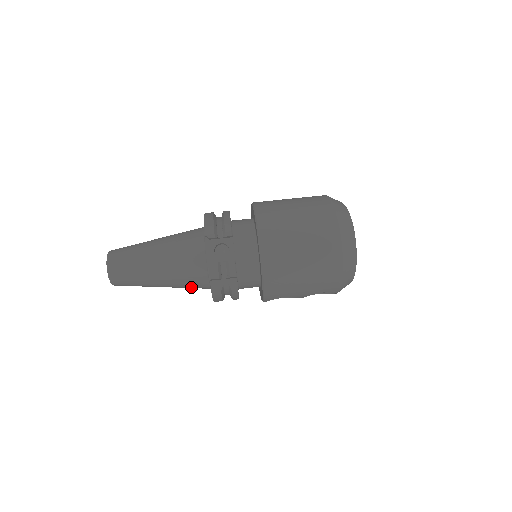
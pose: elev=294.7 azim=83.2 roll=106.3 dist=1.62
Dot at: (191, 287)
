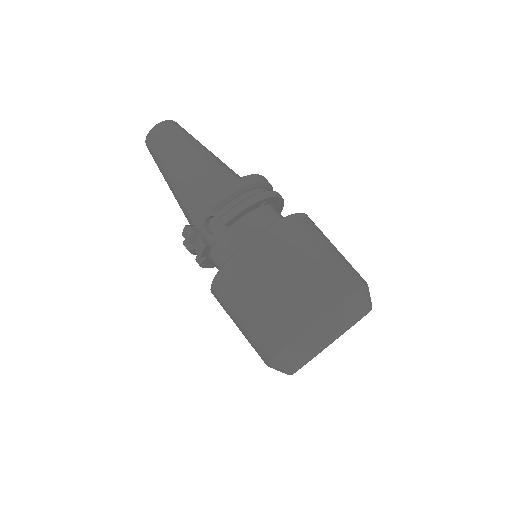
Dot at: occluded
